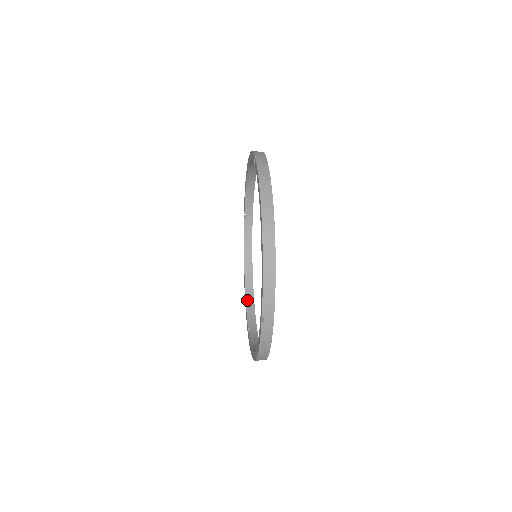
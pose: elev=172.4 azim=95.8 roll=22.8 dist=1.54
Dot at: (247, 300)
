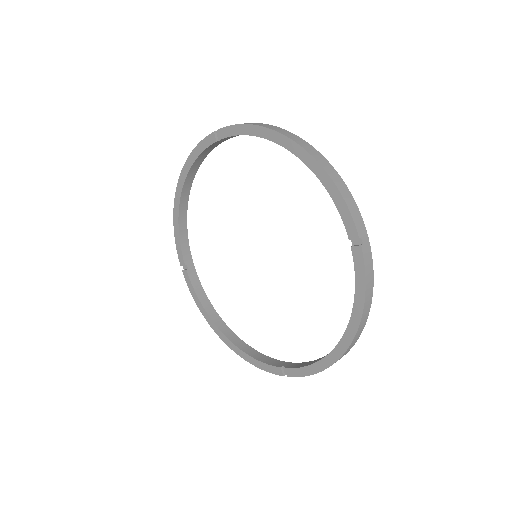
Dot at: (248, 353)
